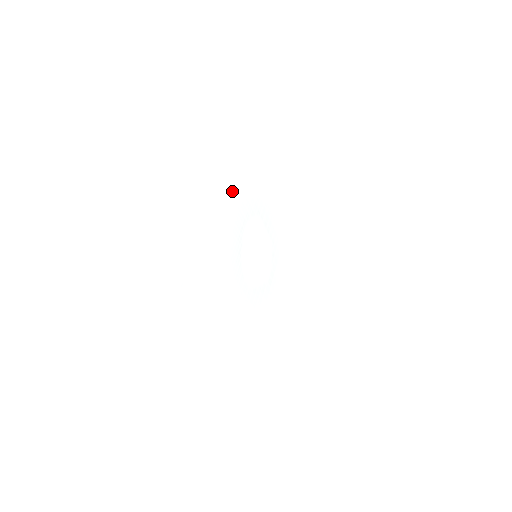
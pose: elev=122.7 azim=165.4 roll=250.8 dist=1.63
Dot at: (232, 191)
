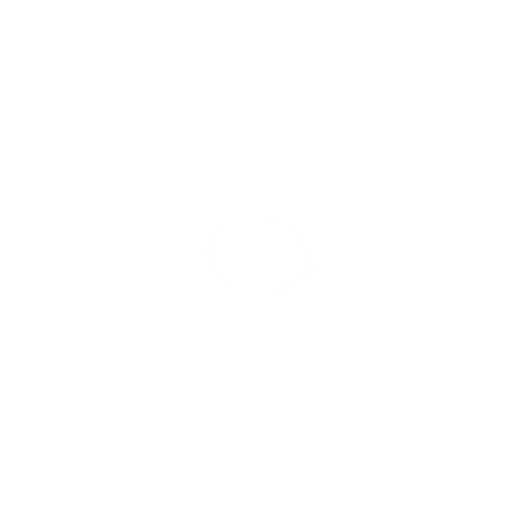
Dot at: (173, 220)
